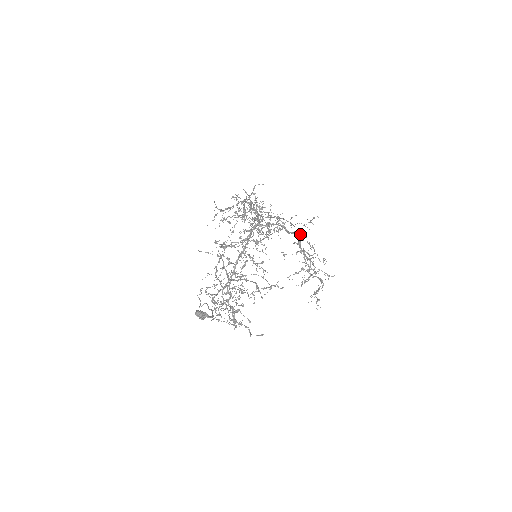
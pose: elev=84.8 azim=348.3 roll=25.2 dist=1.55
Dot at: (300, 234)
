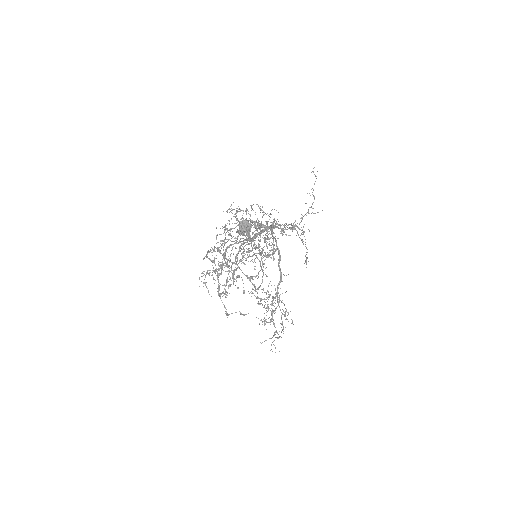
Dot at: (283, 274)
